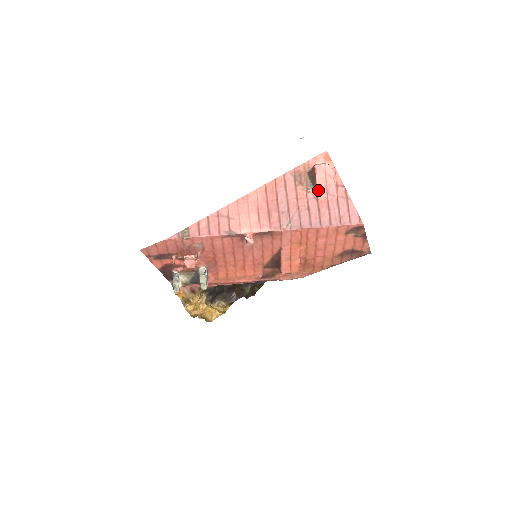
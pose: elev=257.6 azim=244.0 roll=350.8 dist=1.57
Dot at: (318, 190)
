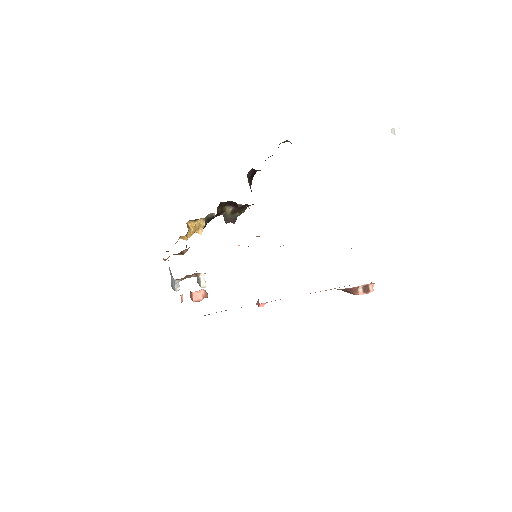
Dot at: occluded
